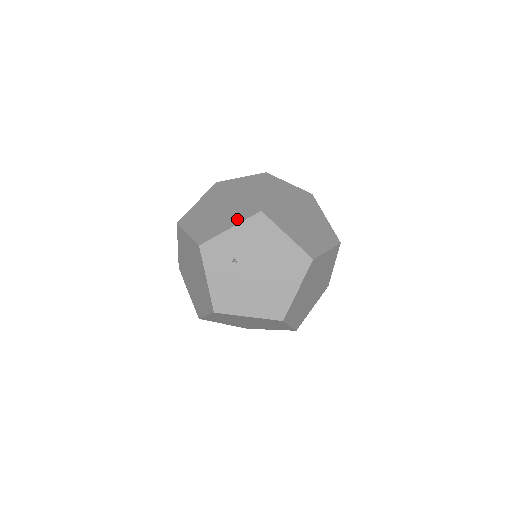
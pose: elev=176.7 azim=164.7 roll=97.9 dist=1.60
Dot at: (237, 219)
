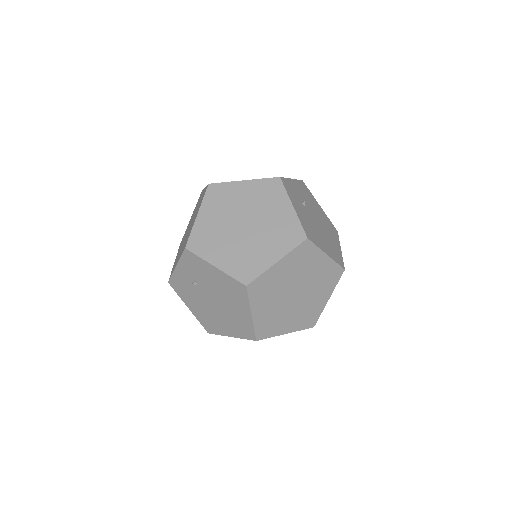
Dot at: occluded
